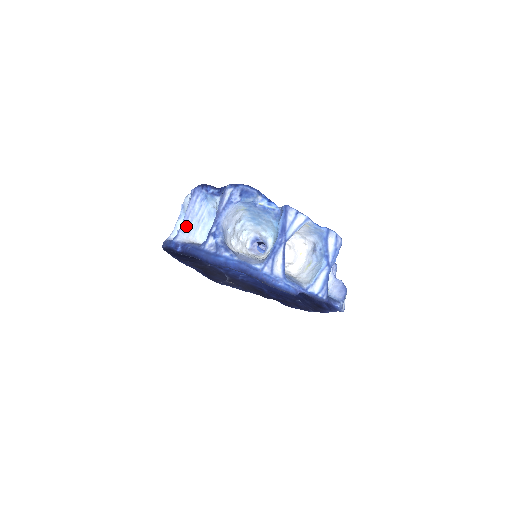
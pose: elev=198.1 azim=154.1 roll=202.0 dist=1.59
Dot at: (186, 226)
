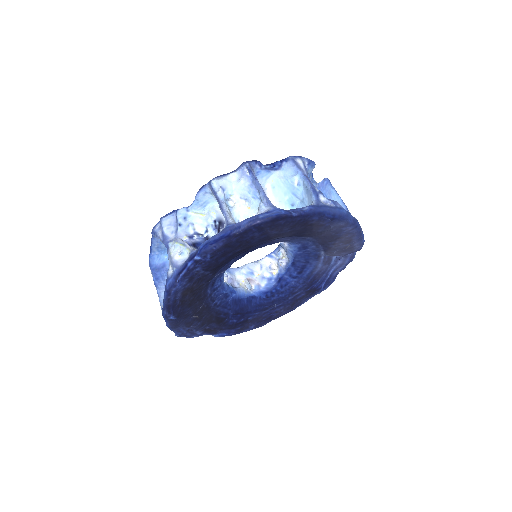
Dot at: occluded
